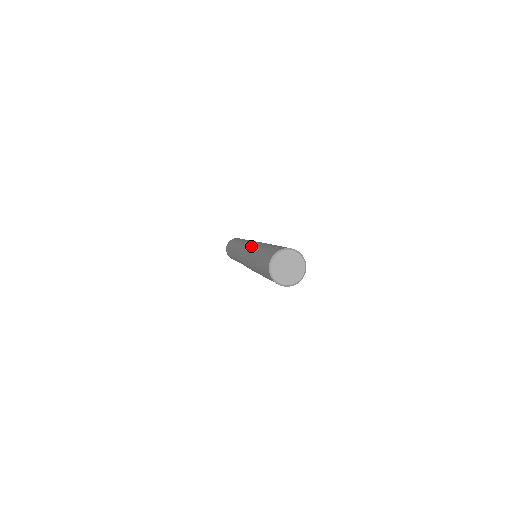
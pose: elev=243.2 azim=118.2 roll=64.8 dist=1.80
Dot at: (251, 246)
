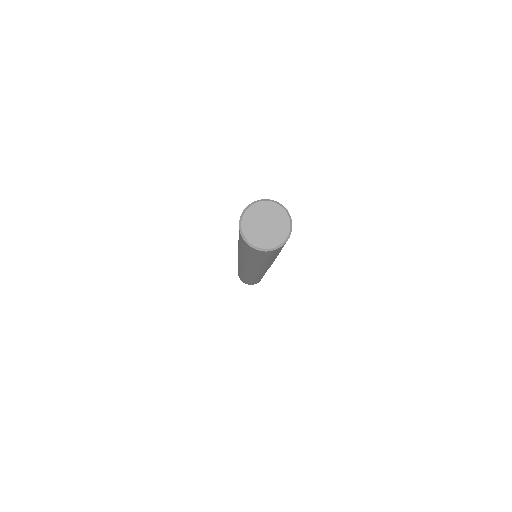
Dot at: occluded
